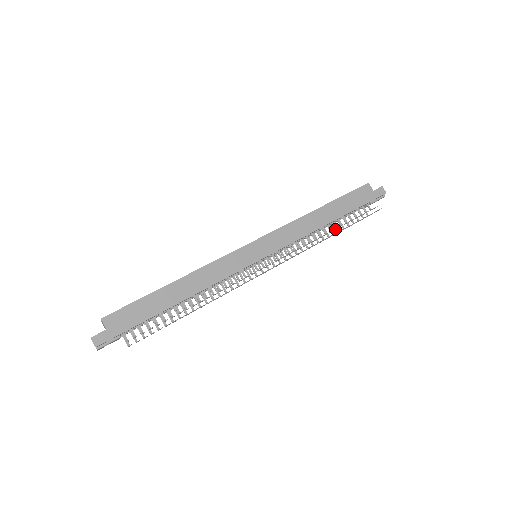
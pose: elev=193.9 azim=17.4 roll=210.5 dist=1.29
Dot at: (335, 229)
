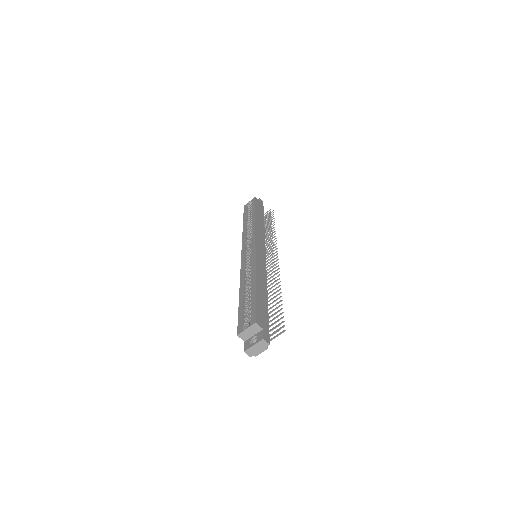
Dot at: occluded
